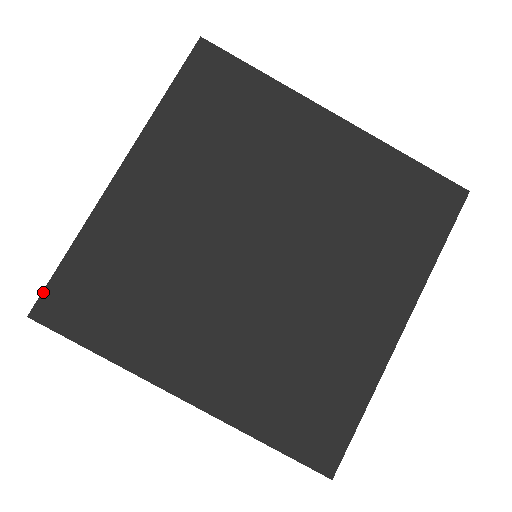
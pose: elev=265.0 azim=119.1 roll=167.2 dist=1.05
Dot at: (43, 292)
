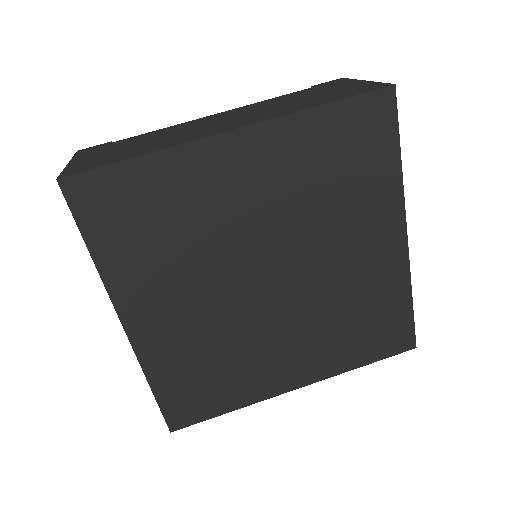
Dot at: (164, 417)
